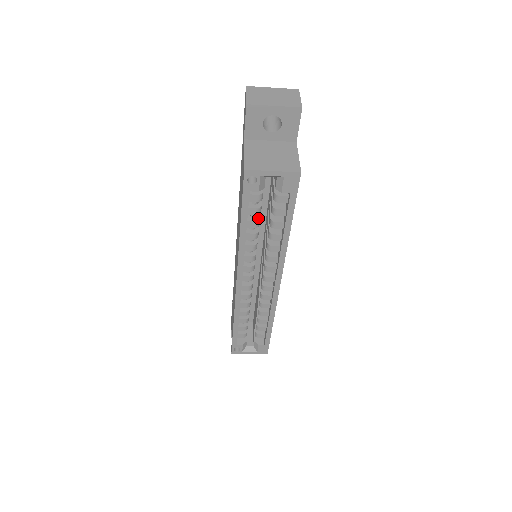
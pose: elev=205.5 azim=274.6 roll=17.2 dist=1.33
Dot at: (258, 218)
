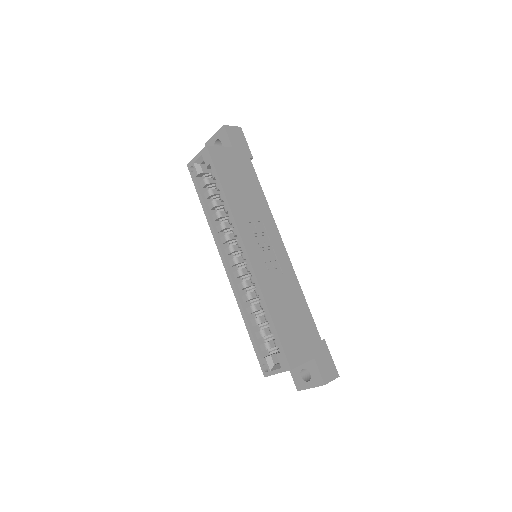
Dot at: (215, 200)
